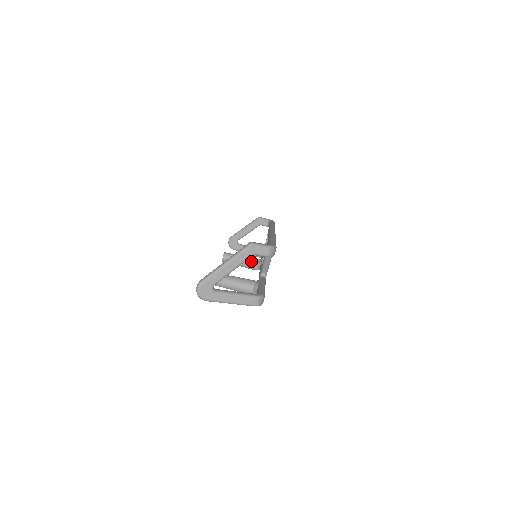
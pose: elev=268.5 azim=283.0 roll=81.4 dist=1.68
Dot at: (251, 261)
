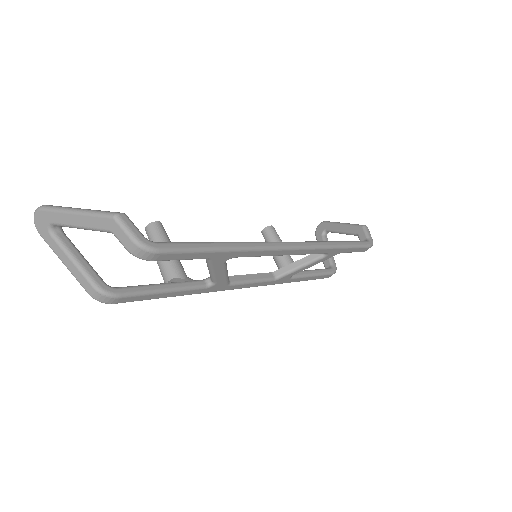
Dot at: (284, 261)
